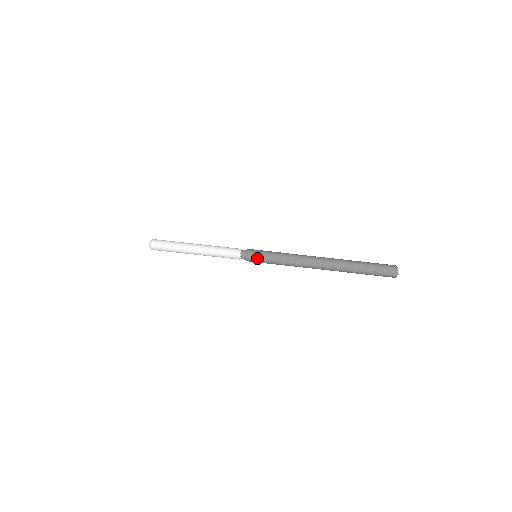
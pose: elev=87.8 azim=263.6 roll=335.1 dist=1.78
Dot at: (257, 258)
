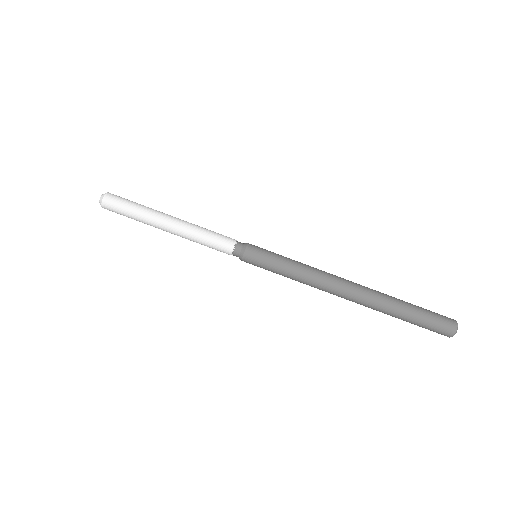
Dot at: (260, 252)
